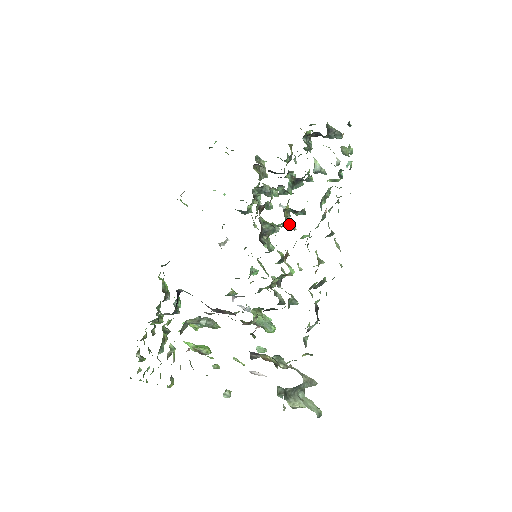
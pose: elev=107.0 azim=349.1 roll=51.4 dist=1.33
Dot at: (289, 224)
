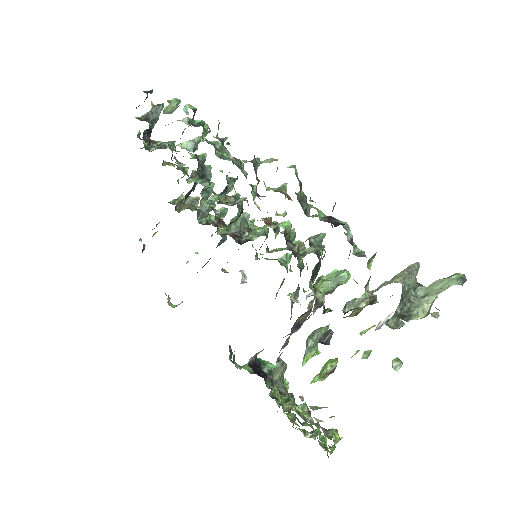
Dot at: occluded
